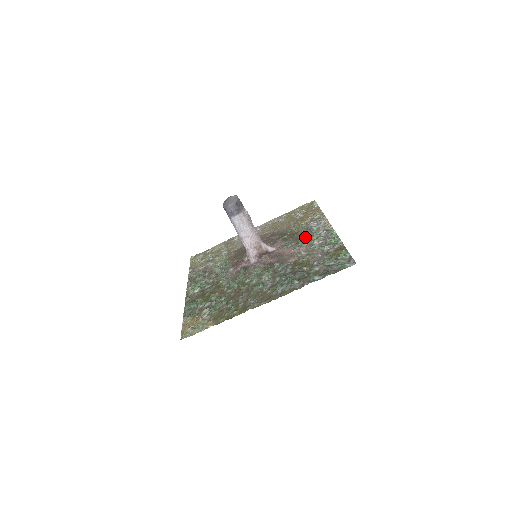
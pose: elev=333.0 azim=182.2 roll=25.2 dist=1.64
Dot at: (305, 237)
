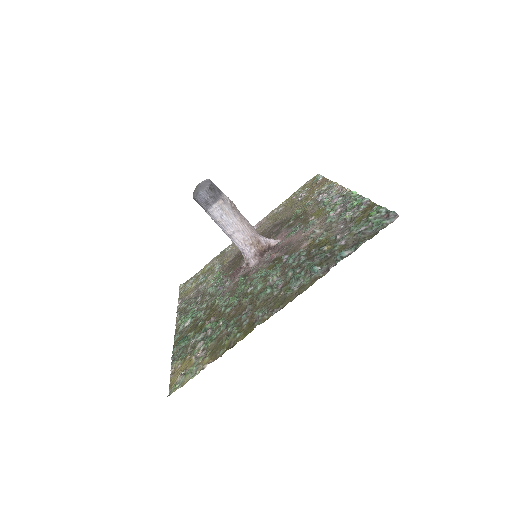
Dot at: (316, 214)
